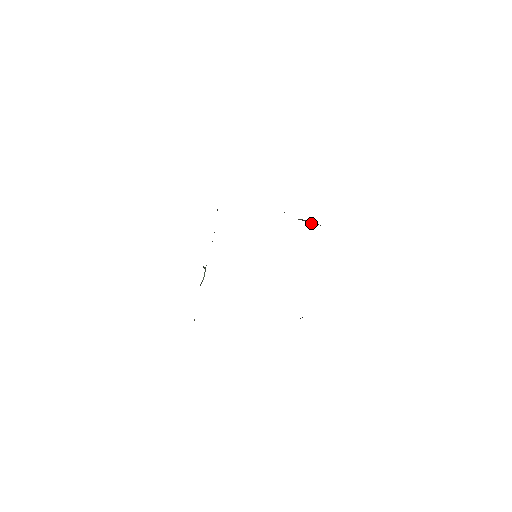
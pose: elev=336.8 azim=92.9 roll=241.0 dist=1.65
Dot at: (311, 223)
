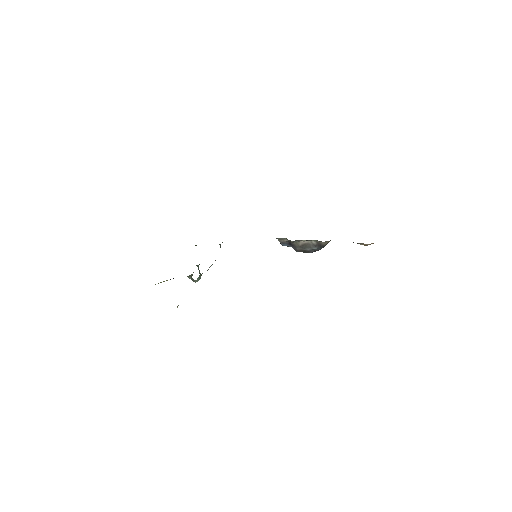
Dot at: (313, 248)
